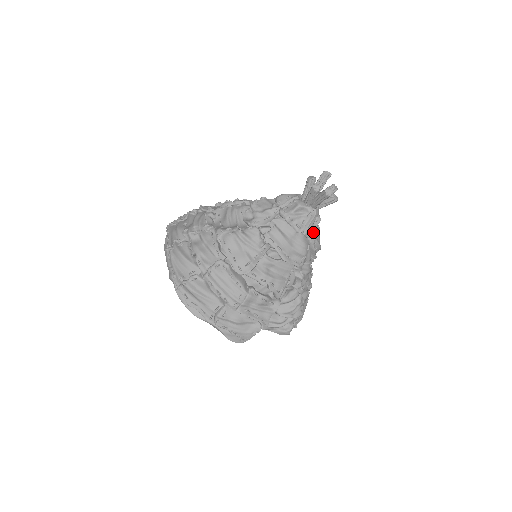
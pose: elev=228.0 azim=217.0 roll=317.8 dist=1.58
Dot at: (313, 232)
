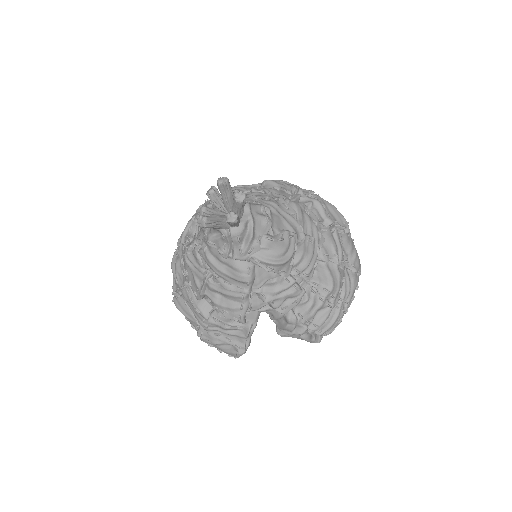
Dot at: (247, 252)
